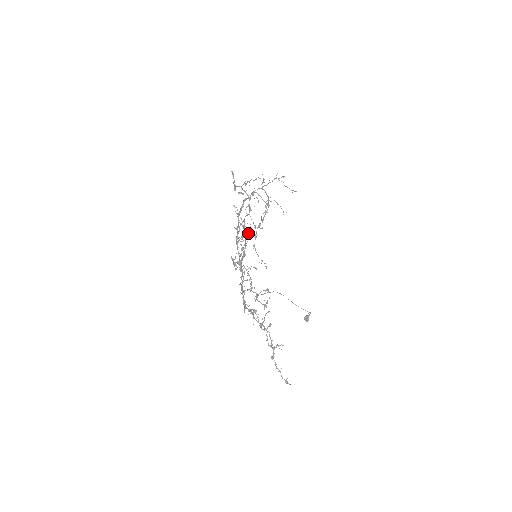
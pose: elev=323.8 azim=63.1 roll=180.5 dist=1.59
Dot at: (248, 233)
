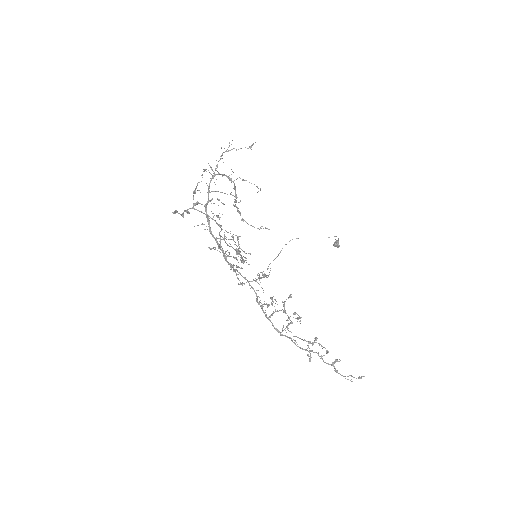
Dot at: (232, 239)
